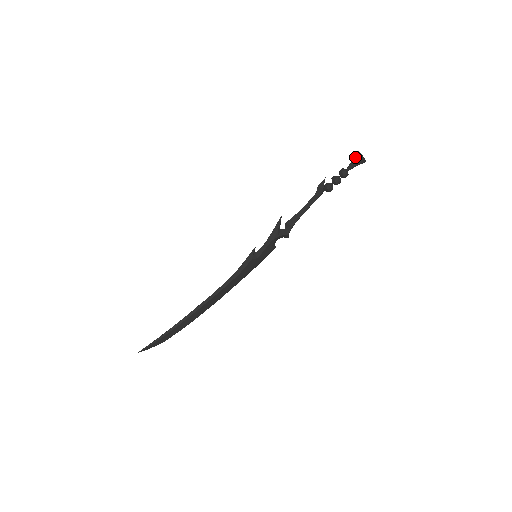
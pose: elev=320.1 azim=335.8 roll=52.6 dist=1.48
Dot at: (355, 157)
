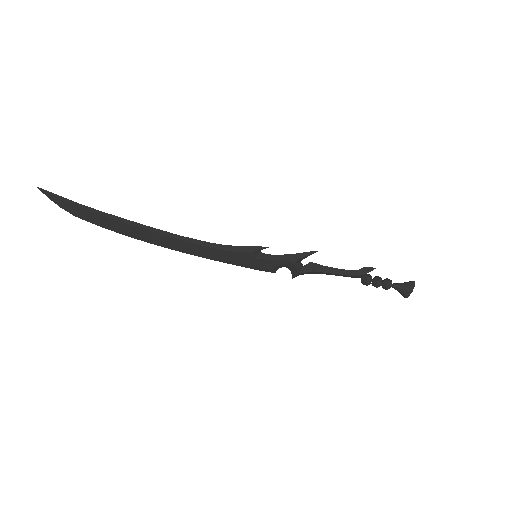
Dot at: (407, 282)
